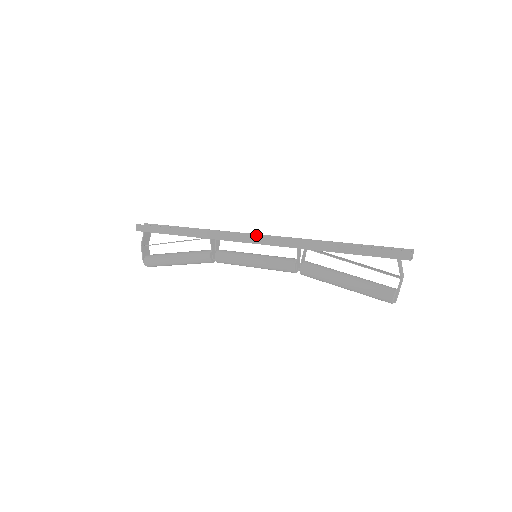
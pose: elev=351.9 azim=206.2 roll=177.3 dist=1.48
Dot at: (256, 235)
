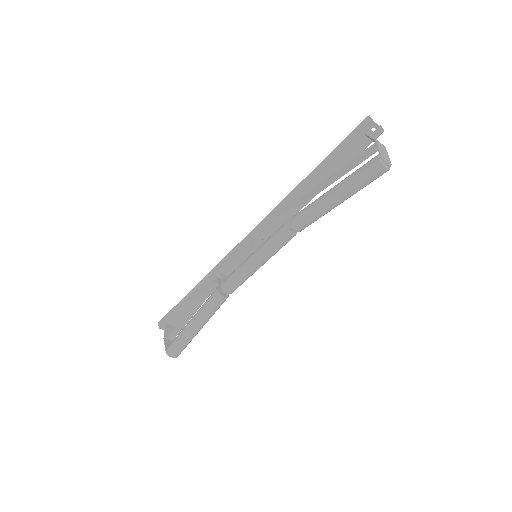
Dot at: occluded
